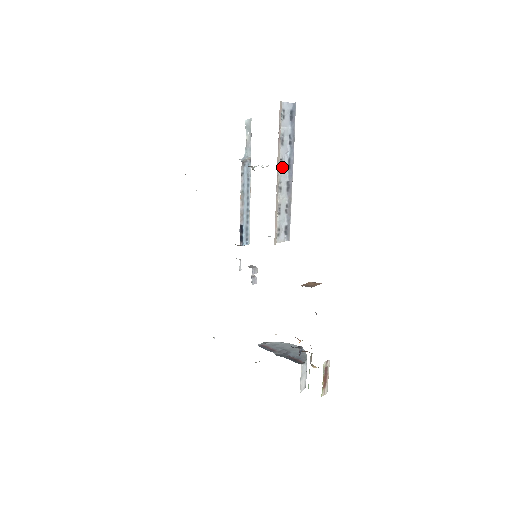
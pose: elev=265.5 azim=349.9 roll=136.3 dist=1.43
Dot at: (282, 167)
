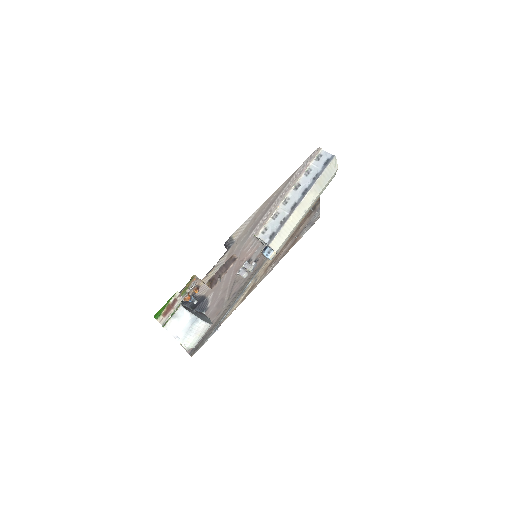
Dot at: (297, 190)
